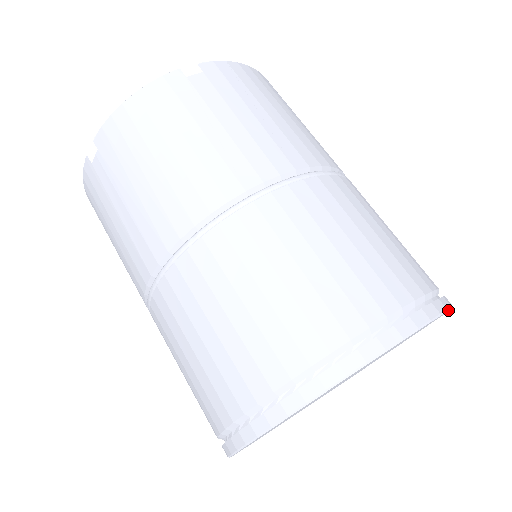
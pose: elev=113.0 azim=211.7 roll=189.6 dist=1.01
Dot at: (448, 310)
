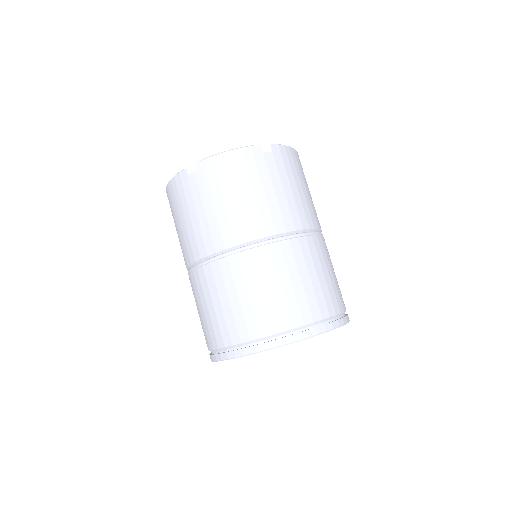
Dot at: occluded
